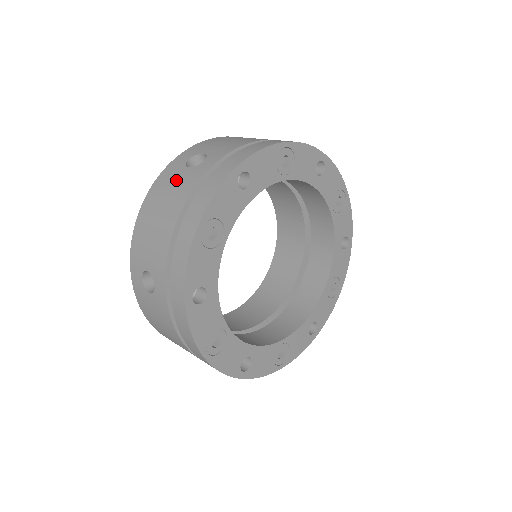
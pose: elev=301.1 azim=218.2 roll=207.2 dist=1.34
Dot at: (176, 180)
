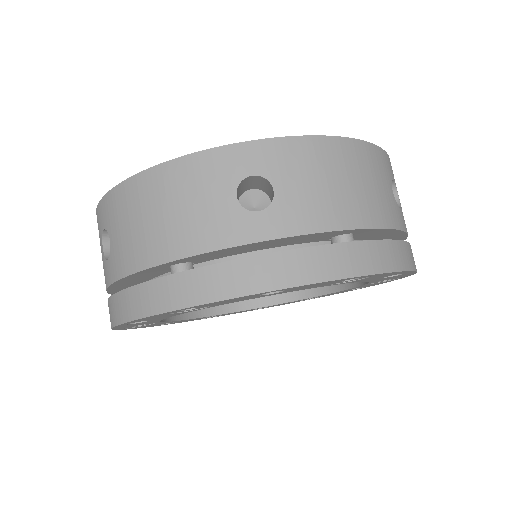
Dot at: (208, 200)
